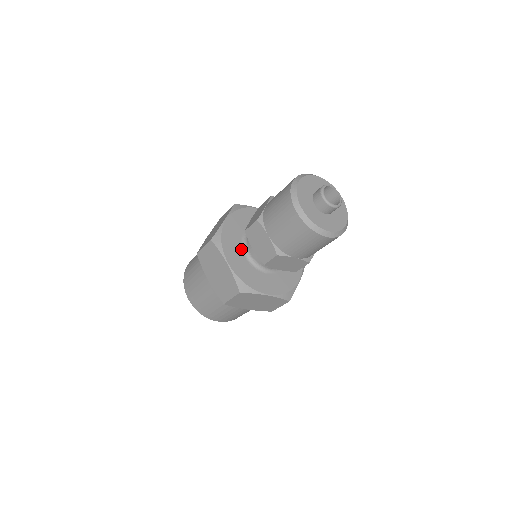
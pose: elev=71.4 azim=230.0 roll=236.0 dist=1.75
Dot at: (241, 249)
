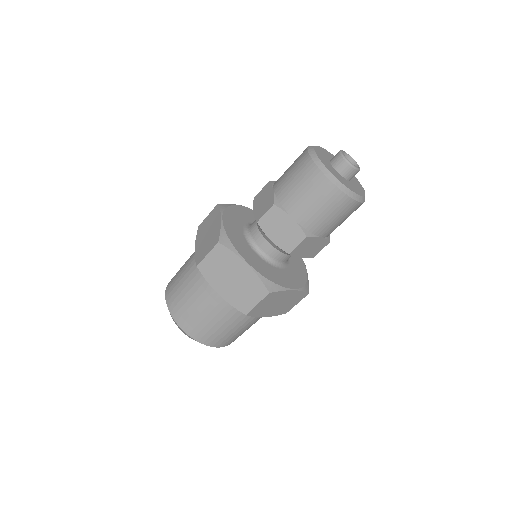
Dot at: (250, 247)
